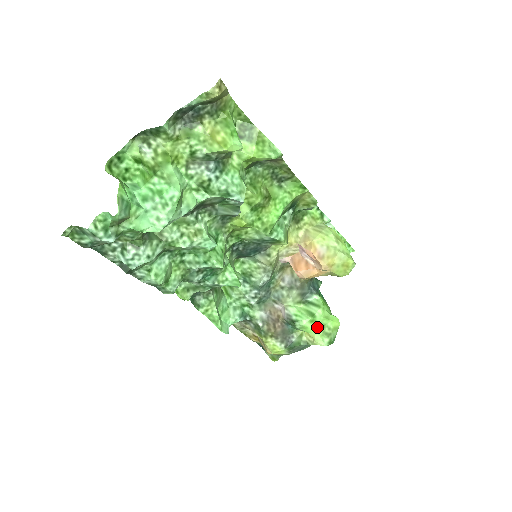
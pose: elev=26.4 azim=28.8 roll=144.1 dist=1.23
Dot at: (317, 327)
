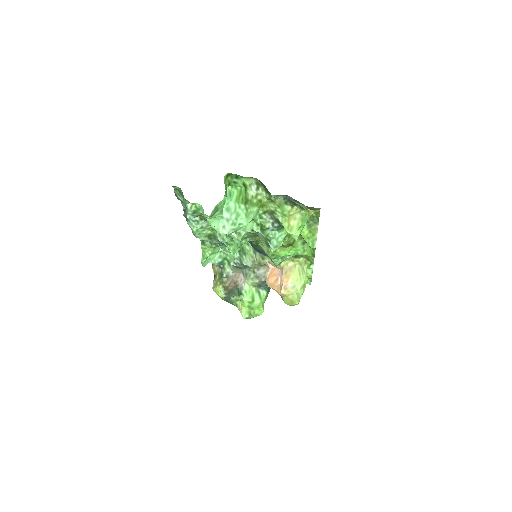
Dot at: (249, 307)
